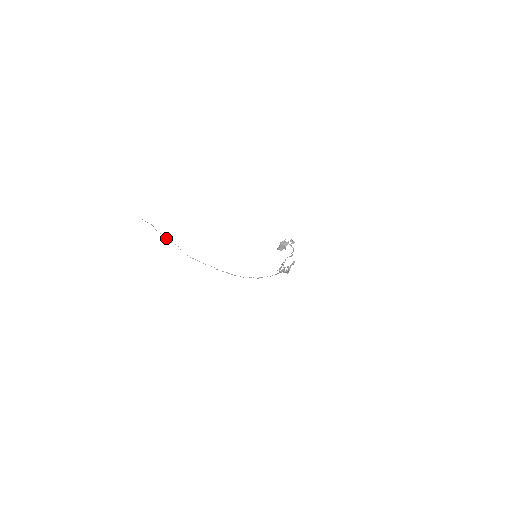
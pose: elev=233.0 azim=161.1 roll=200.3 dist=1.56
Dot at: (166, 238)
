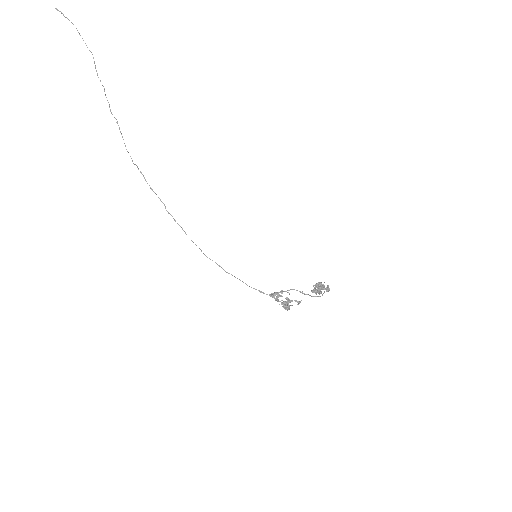
Dot at: (106, 97)
